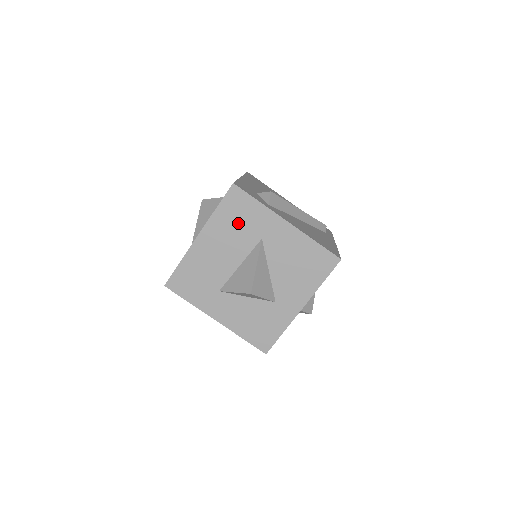
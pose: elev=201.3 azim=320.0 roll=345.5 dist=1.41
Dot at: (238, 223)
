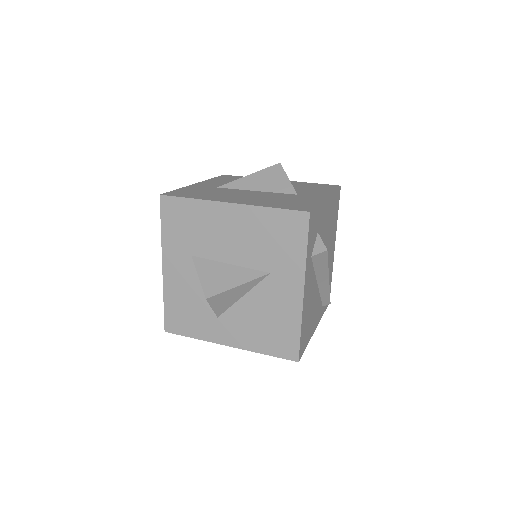
Dot at: (271, 240)
